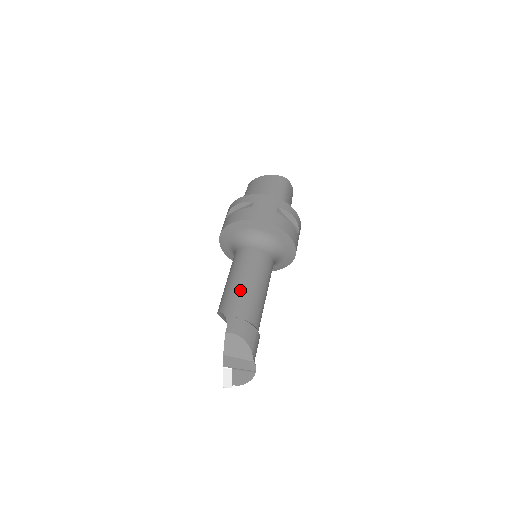
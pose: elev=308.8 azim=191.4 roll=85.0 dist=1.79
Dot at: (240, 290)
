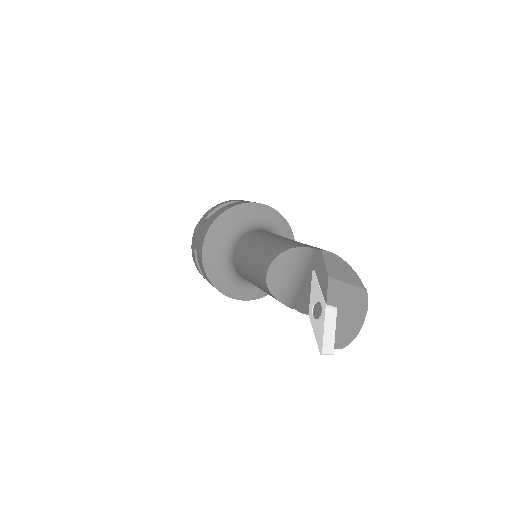
Dot at: occluded
